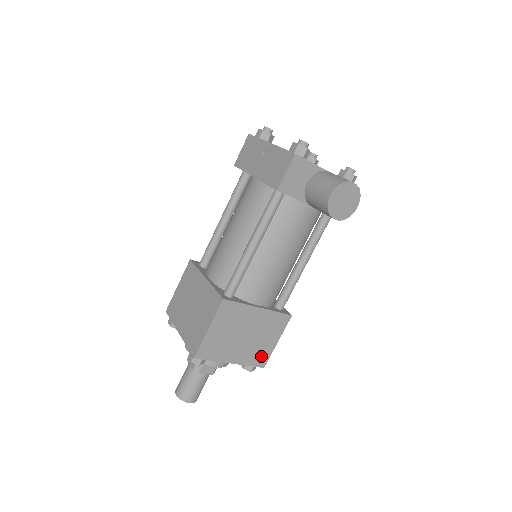
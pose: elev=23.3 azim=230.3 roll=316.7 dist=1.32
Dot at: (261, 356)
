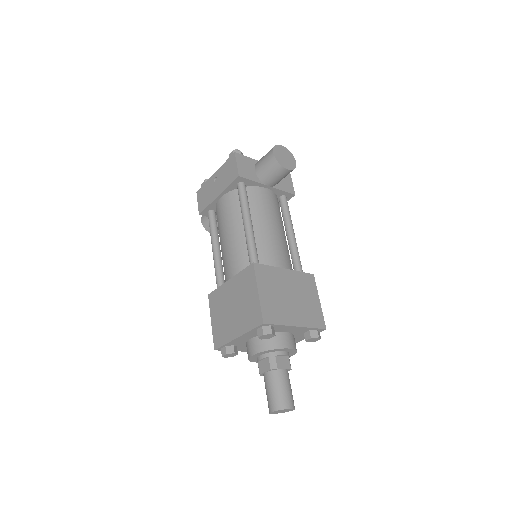
Dot at: (316, 317)
